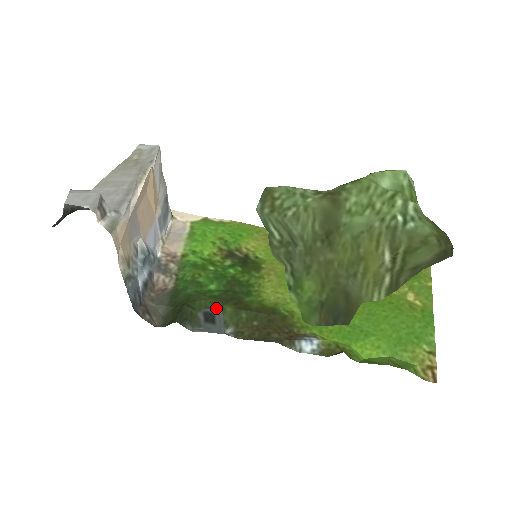
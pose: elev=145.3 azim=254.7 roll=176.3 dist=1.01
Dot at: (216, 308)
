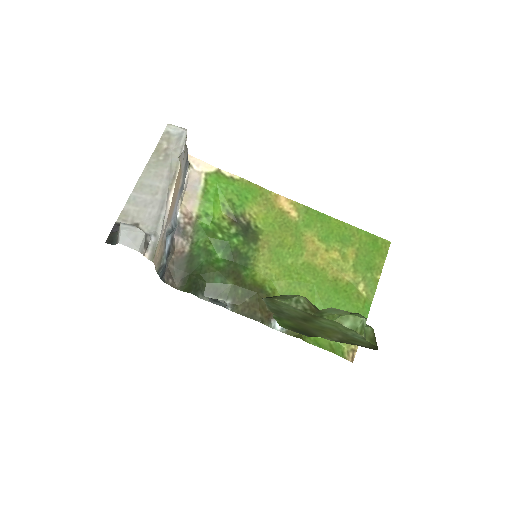
Dot at: (222, 300)
